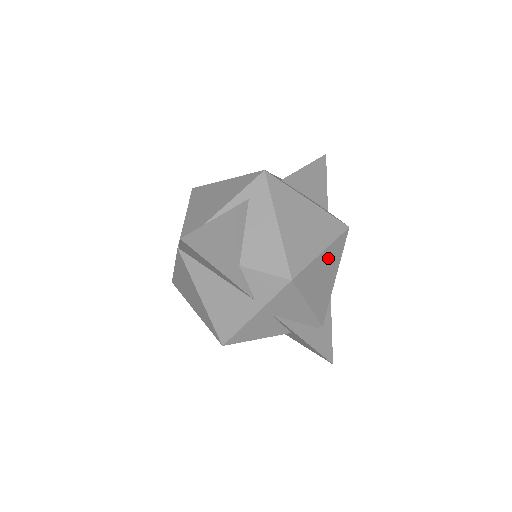
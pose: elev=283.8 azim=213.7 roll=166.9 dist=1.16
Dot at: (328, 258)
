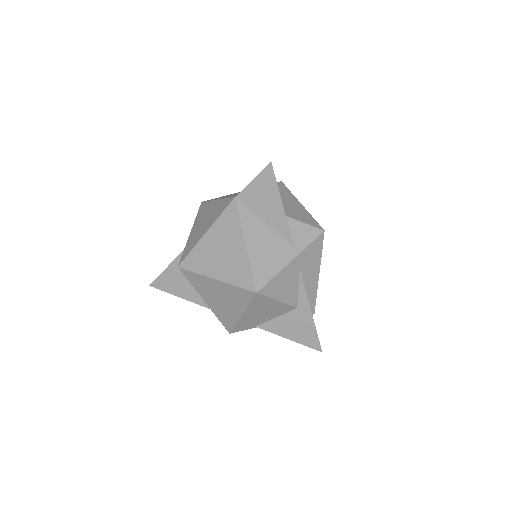
Dot at: occluded
